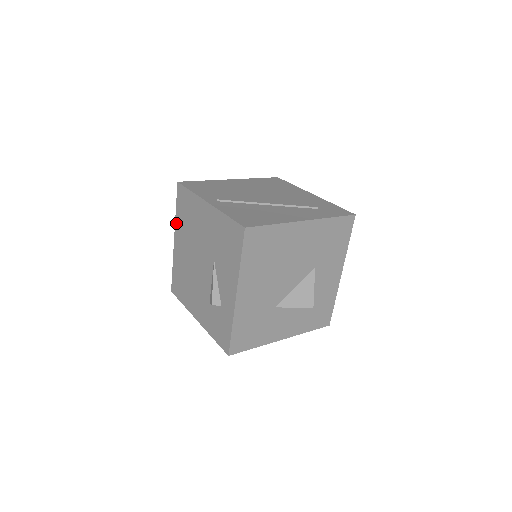
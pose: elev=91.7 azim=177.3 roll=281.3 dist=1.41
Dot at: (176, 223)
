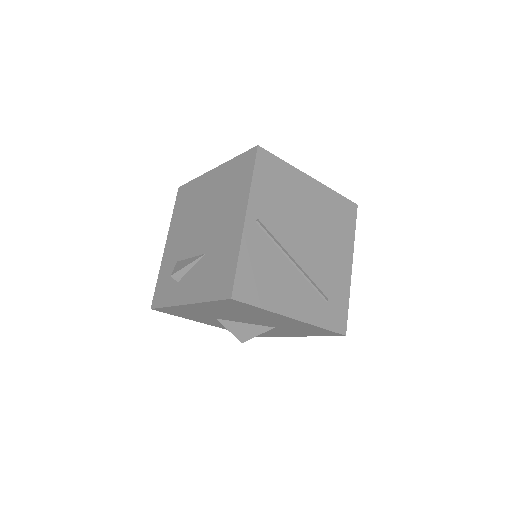
Dot at: (225, 165)
